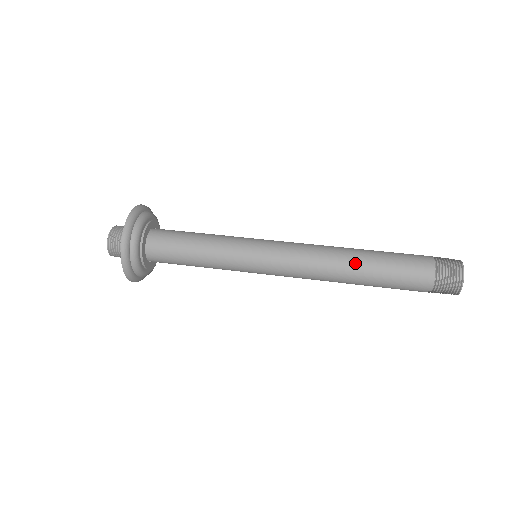
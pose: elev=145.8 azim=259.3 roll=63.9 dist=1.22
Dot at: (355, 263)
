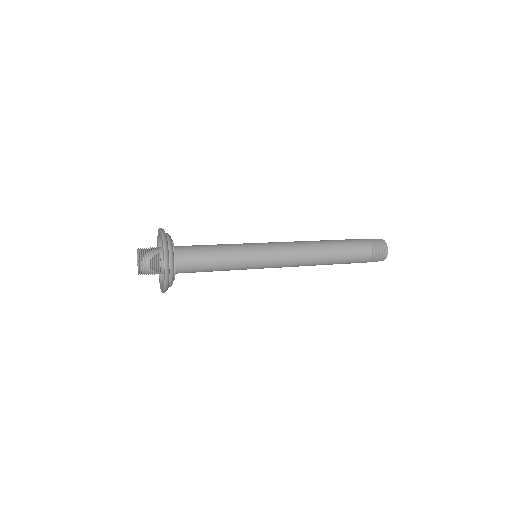
Dot at: (322, 240)
